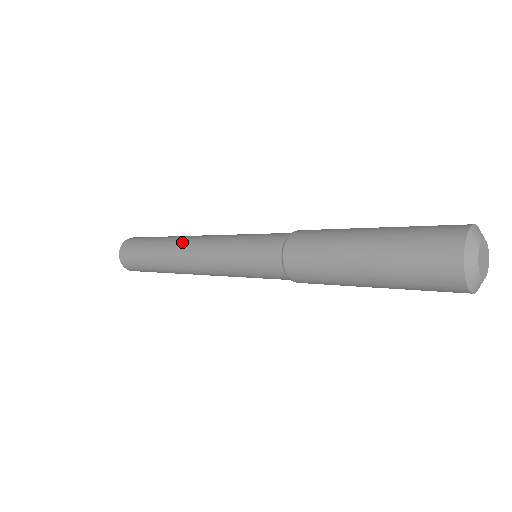
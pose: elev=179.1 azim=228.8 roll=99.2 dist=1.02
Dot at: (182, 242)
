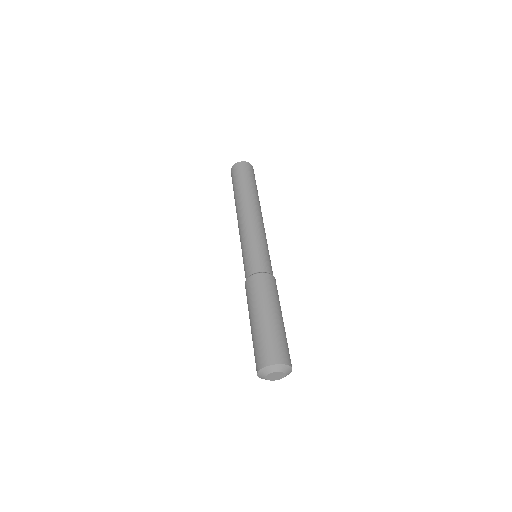
Dot at: (246, 206)
